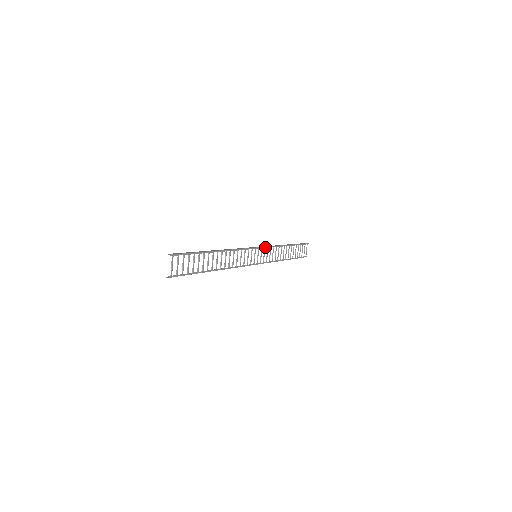
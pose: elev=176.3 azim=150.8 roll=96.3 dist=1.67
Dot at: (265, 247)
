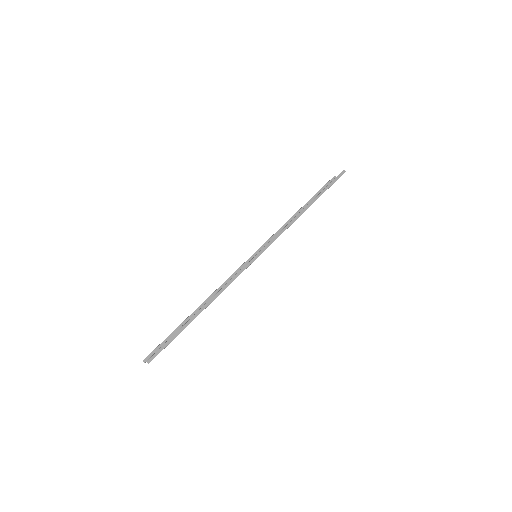
Dot at: occluded
